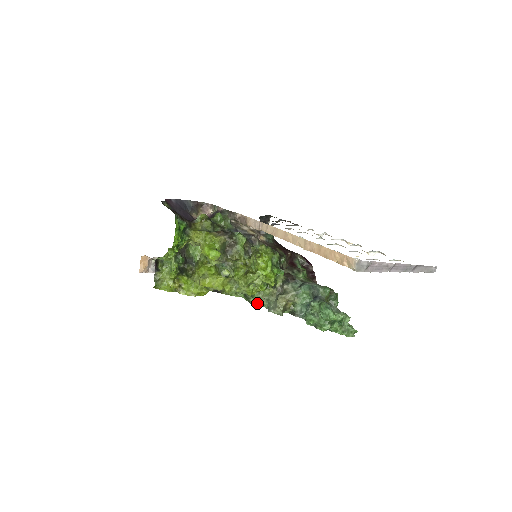
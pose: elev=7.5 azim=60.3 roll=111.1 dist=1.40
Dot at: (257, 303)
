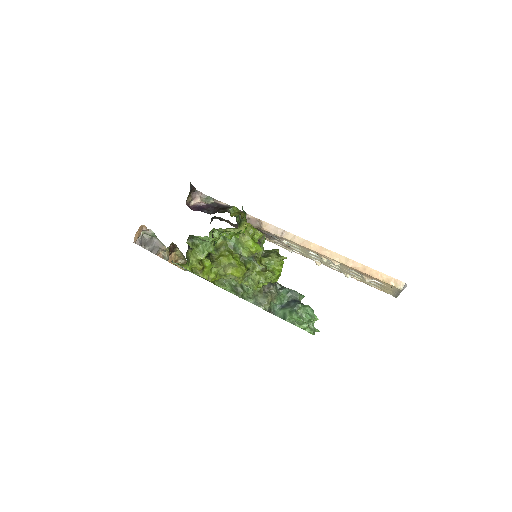
Dot at: (244, 297)
